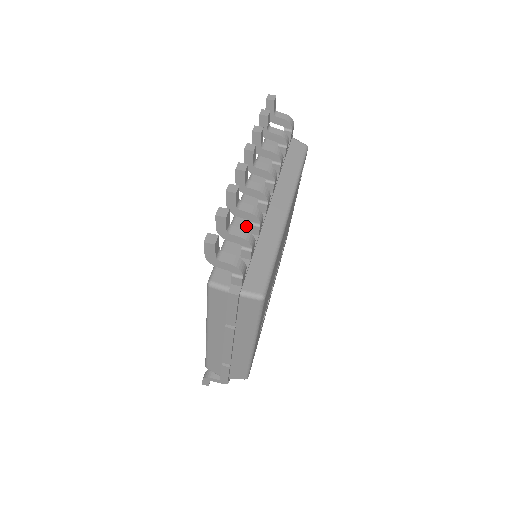
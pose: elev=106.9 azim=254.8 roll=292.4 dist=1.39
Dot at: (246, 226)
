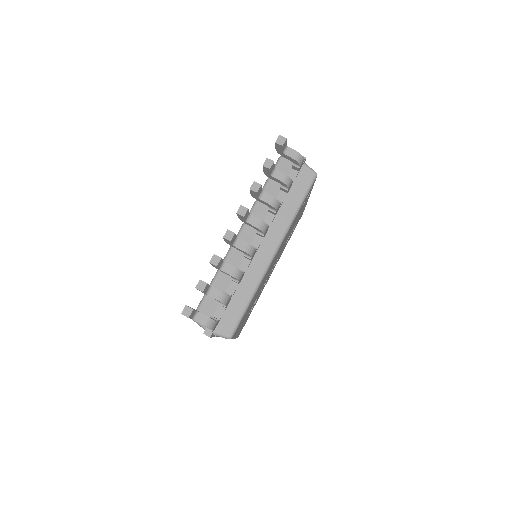
Dot at: occluded
